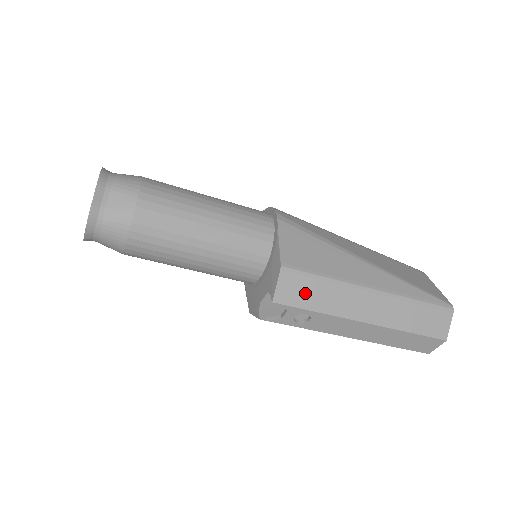
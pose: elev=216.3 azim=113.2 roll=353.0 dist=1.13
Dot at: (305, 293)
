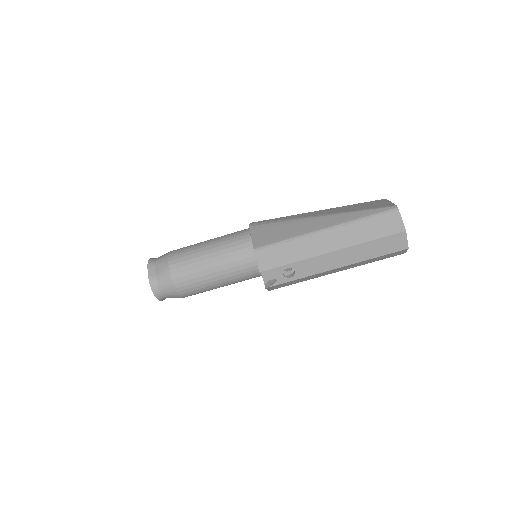
Dot at: (277, 256)
